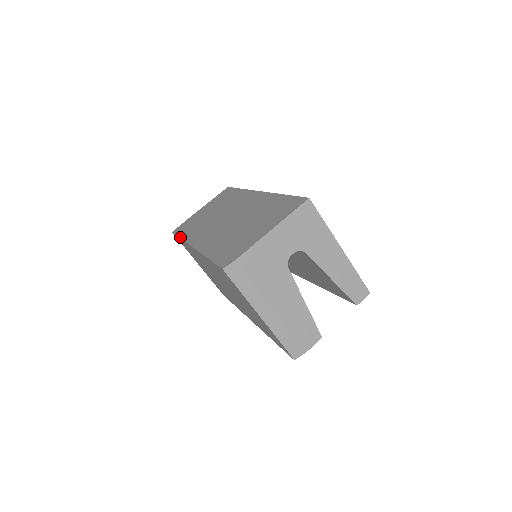
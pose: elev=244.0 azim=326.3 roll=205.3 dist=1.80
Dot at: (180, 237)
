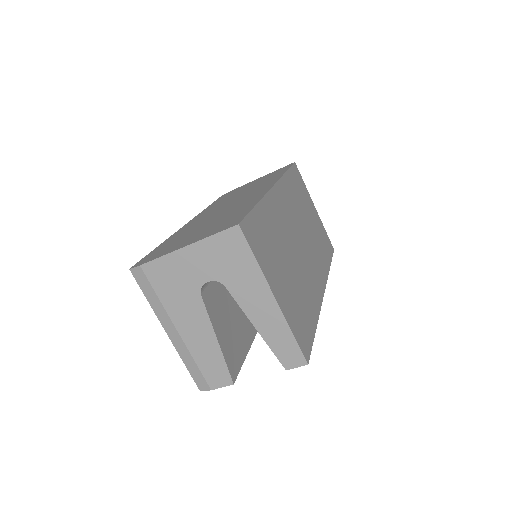
Dot at: (209, 205)
